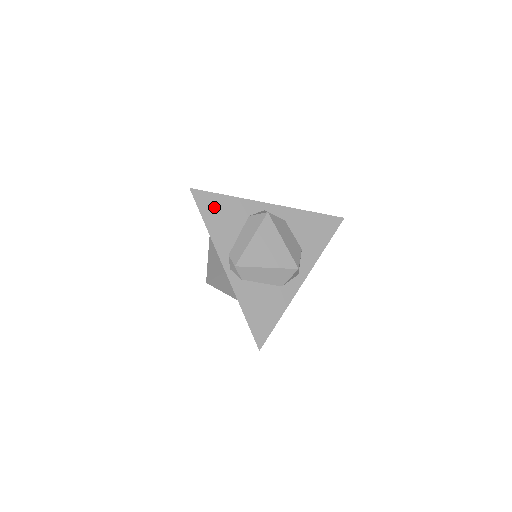
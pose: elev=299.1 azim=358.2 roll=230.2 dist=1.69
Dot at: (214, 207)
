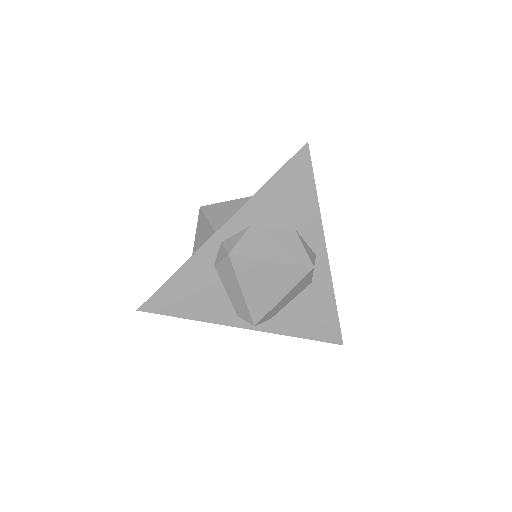
Dot at: (176, 298)
